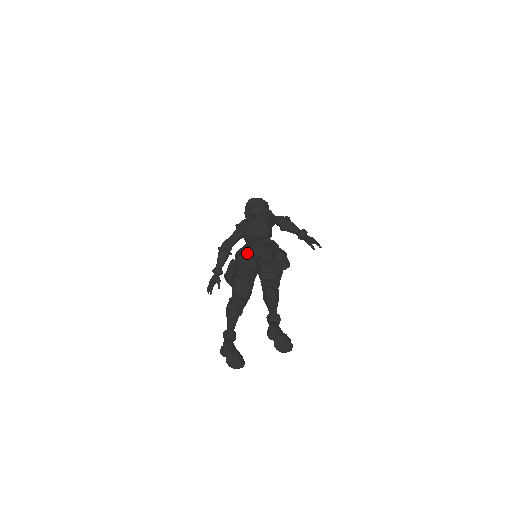
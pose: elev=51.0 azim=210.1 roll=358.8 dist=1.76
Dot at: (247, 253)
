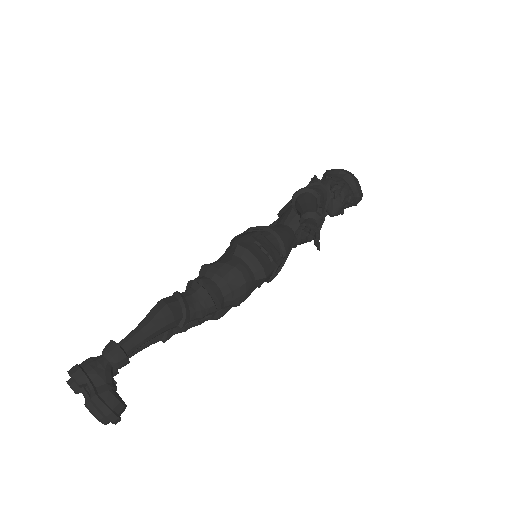
Dot at: (229, 247)
